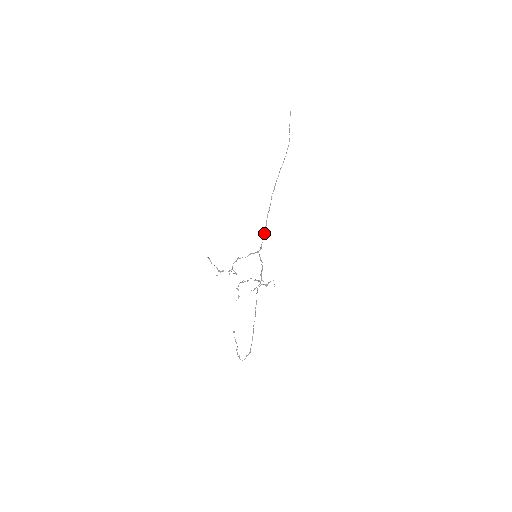
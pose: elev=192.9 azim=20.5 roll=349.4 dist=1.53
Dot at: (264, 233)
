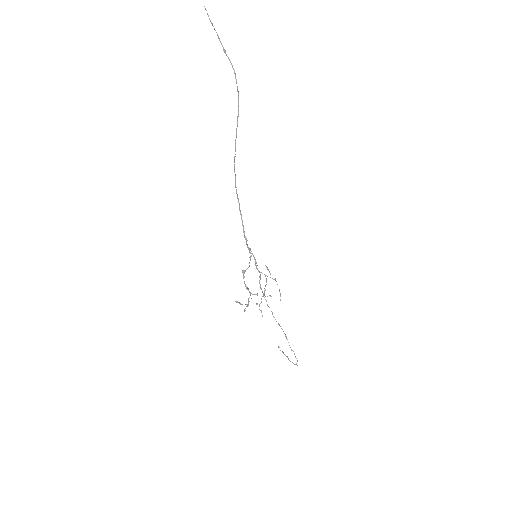
Dot at: (241, 219)
